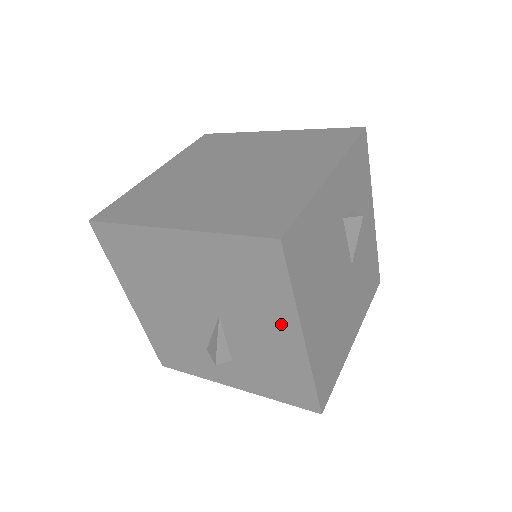
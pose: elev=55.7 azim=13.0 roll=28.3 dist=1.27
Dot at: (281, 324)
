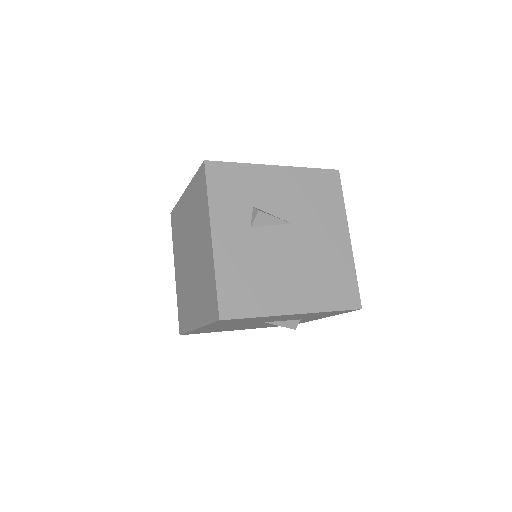
Dot at: occluded
